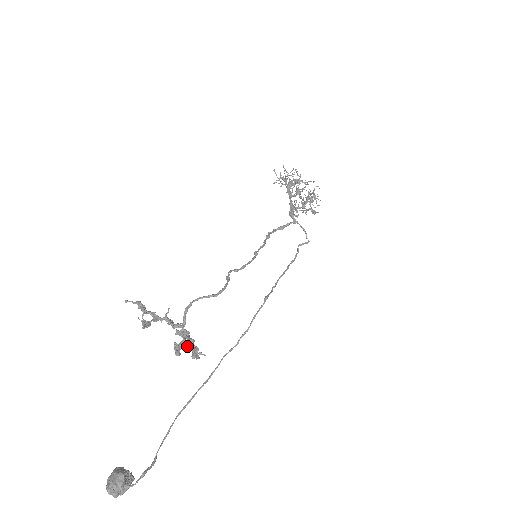
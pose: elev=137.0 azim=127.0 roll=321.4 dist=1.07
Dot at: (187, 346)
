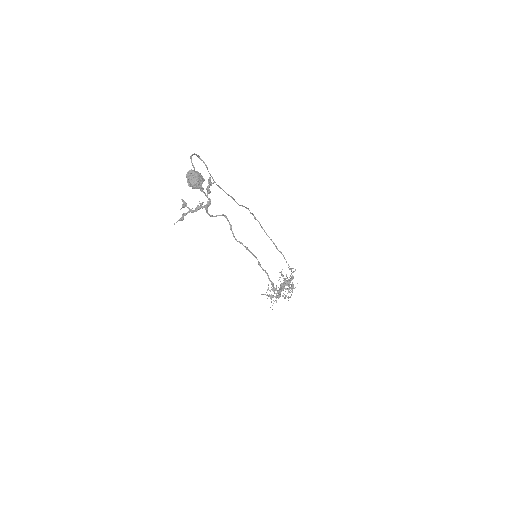
Dot at: (206, 189)
